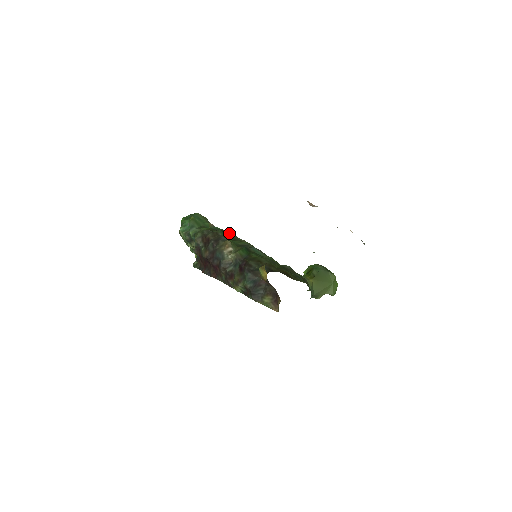
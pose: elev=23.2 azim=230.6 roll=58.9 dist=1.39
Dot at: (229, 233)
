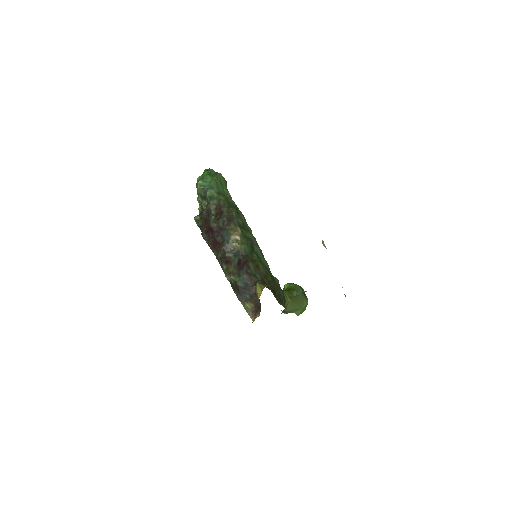
Dot at: (242, 216)
